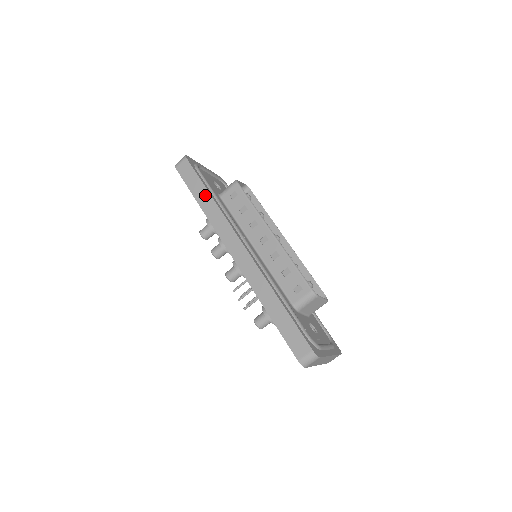
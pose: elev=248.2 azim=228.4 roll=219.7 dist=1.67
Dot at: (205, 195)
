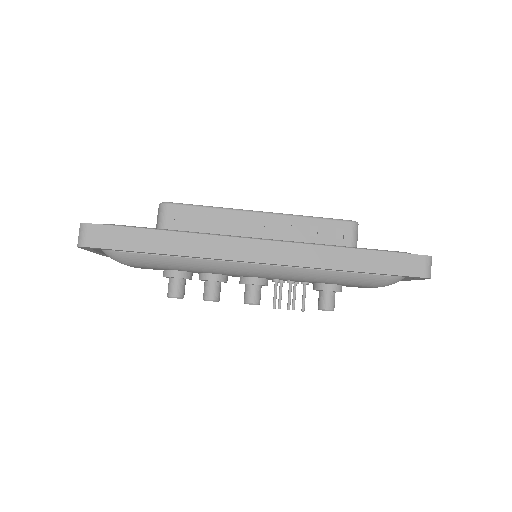
Dot at: (162, 237)
